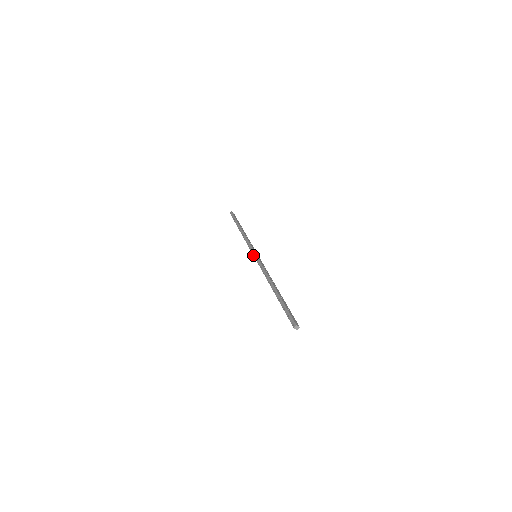
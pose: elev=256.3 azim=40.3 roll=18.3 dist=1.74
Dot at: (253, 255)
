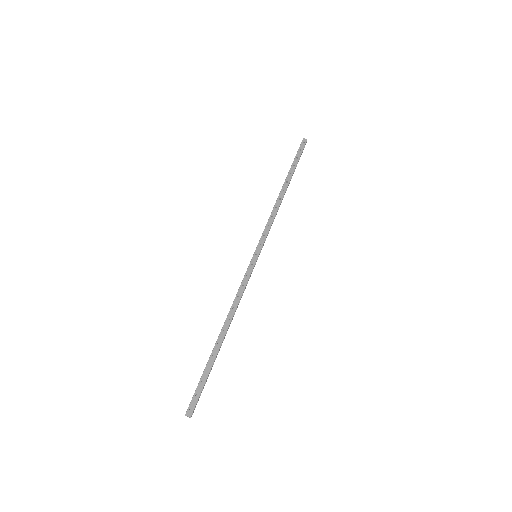
Dot at: (253, 254)
